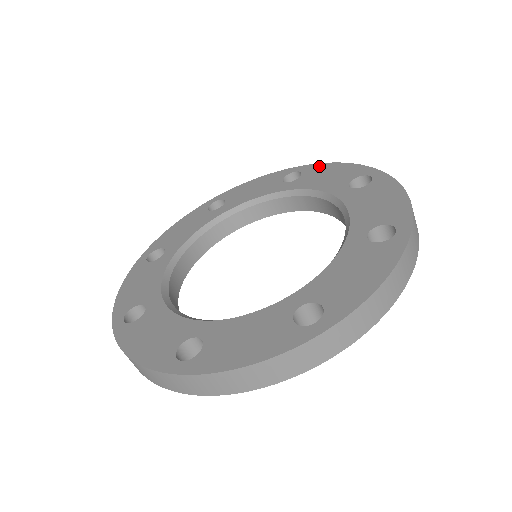
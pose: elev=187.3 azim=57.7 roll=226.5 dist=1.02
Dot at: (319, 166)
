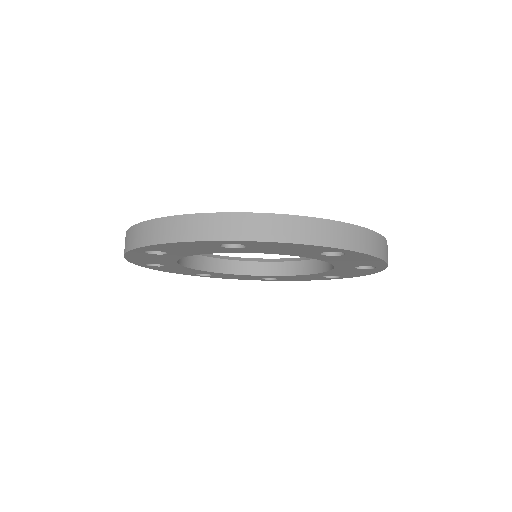
Dot at: occluded
